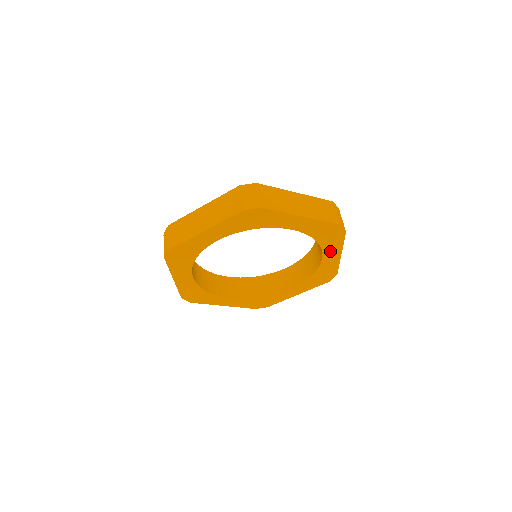
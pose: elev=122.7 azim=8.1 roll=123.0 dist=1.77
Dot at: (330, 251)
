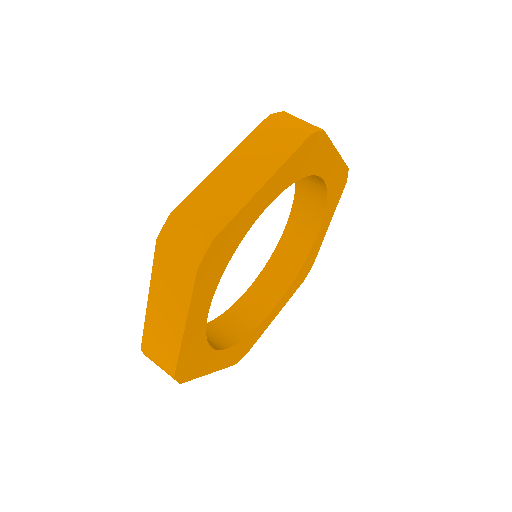
Dot at: (324, 164)
